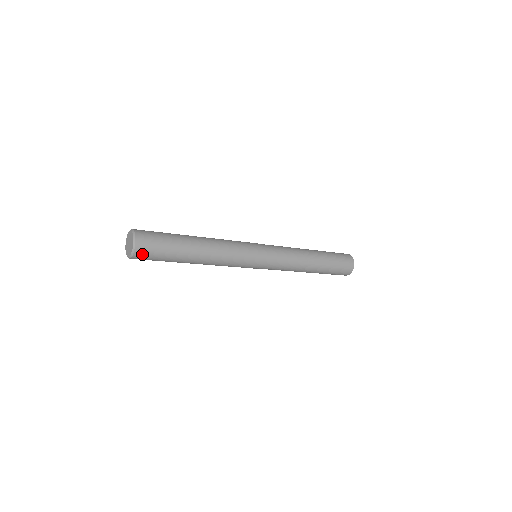
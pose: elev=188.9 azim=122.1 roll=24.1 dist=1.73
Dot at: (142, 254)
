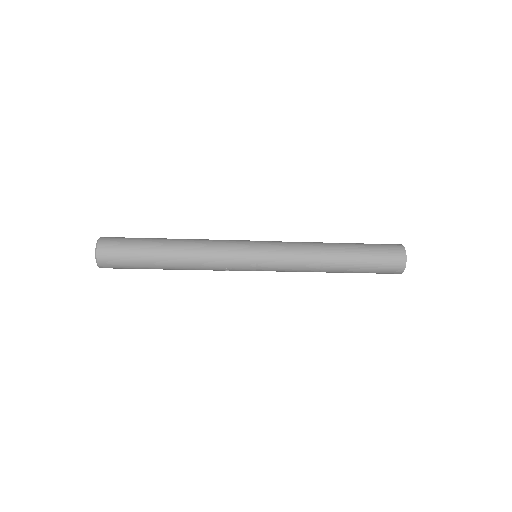
Dot at: (106, 253)
